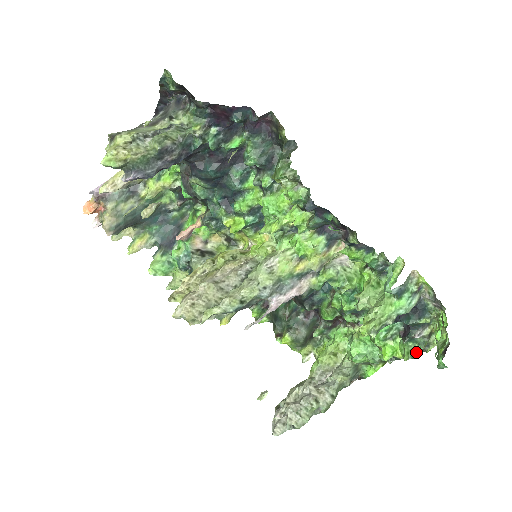
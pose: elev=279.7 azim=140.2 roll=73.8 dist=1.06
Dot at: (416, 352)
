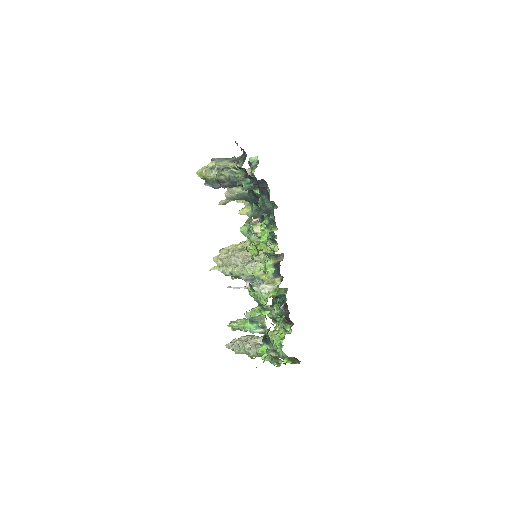
Dot at: (274, 362)
